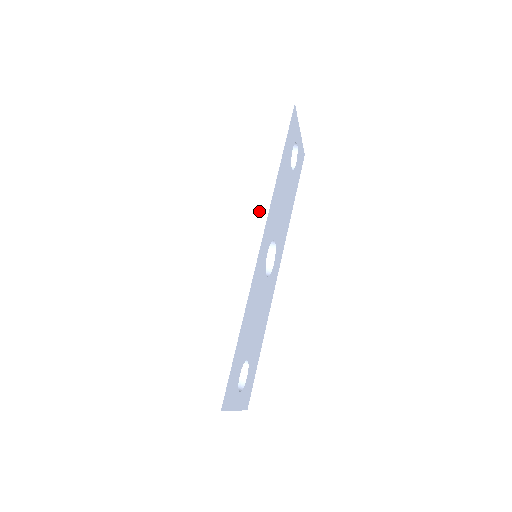
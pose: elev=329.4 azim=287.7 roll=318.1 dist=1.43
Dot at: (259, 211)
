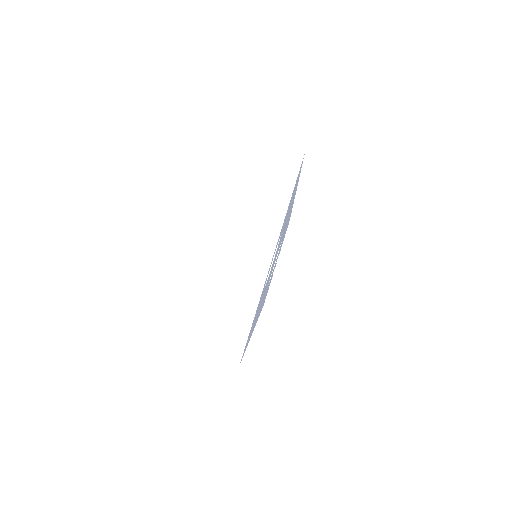
Dot at: occluded
